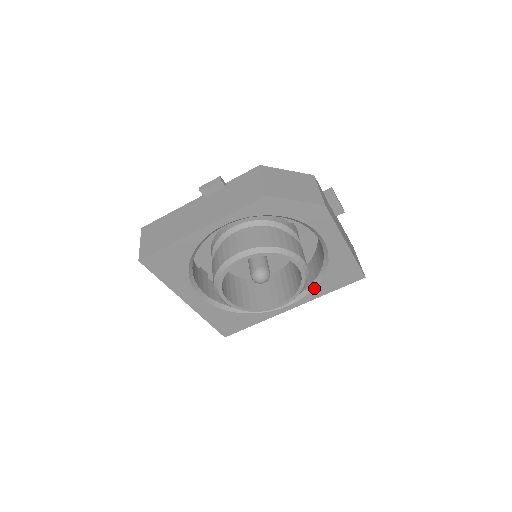
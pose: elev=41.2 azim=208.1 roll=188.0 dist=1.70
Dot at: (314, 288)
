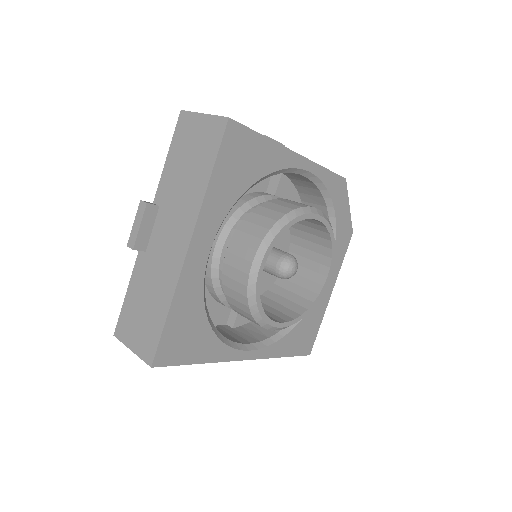
Dot at: (281, 338)
